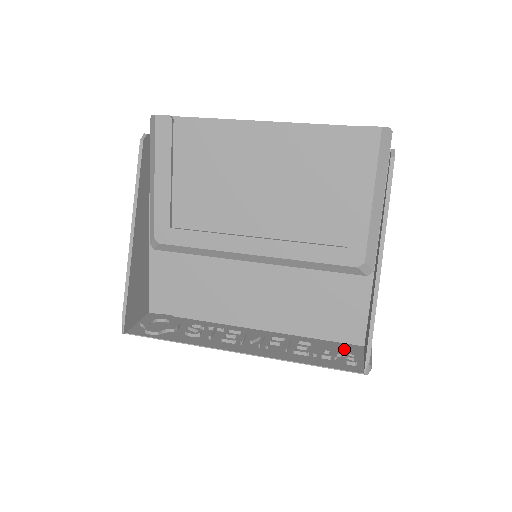
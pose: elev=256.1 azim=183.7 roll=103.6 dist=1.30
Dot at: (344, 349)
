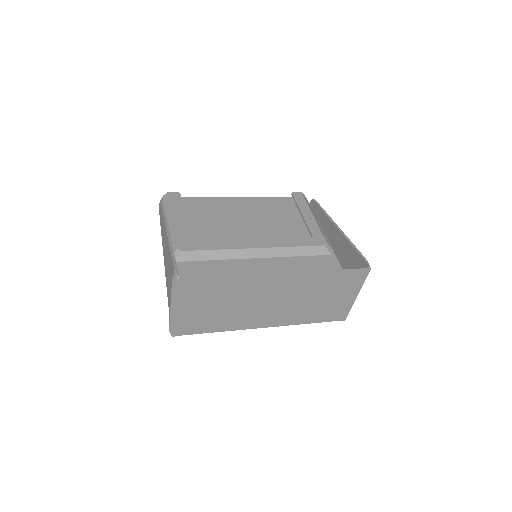
Dot at: (344, 287)
